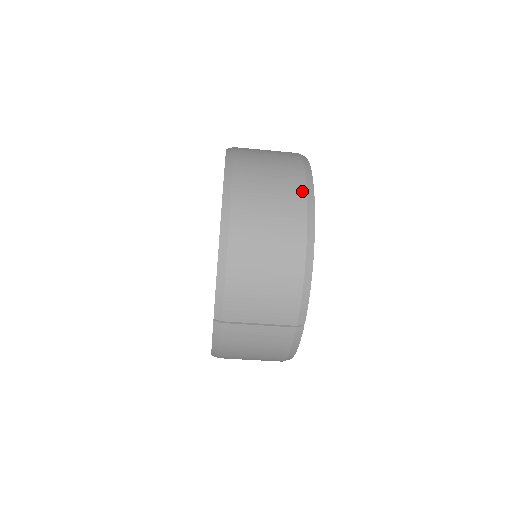
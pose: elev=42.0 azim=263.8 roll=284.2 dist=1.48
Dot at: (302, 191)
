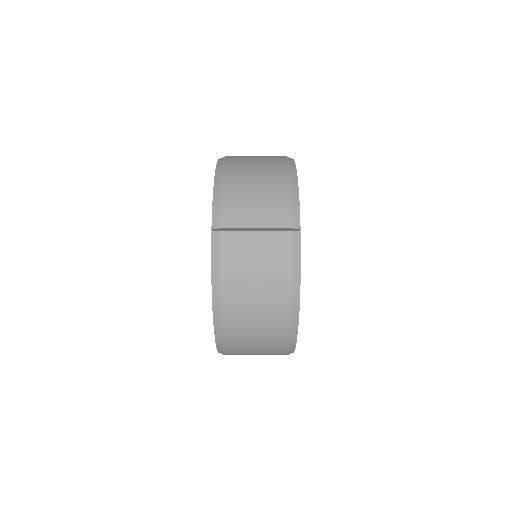
Dot at: (282, 156)
